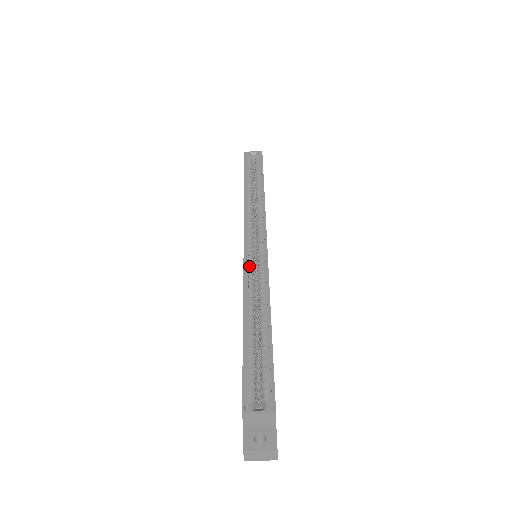
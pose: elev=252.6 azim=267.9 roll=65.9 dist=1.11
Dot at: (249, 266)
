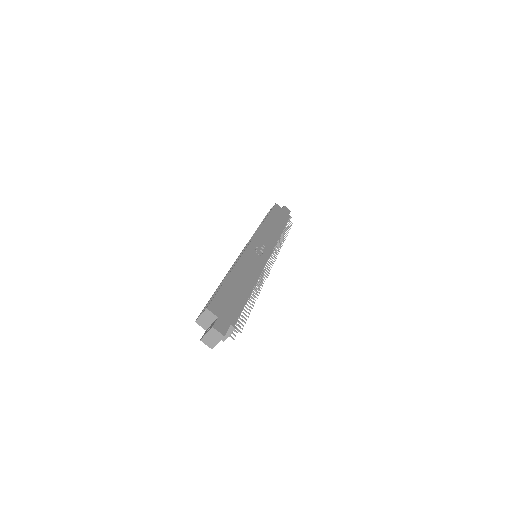
Dot at: occluded
